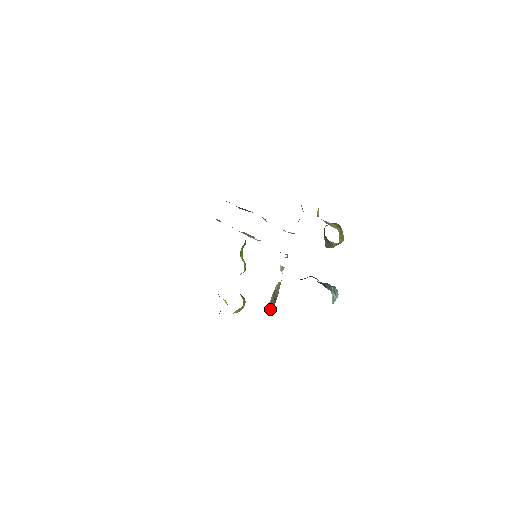
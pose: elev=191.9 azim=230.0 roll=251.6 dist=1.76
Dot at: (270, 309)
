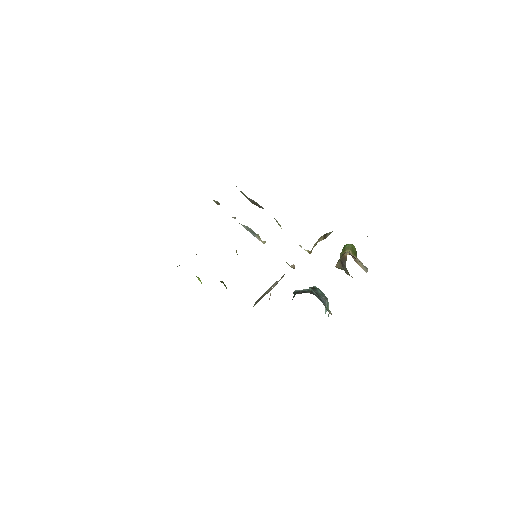
Dot at: (254, 304)
